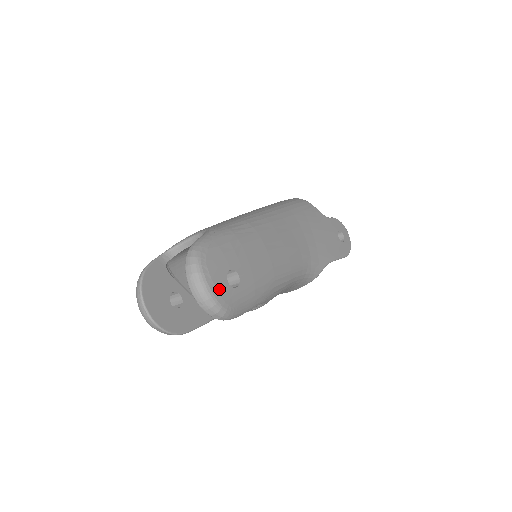
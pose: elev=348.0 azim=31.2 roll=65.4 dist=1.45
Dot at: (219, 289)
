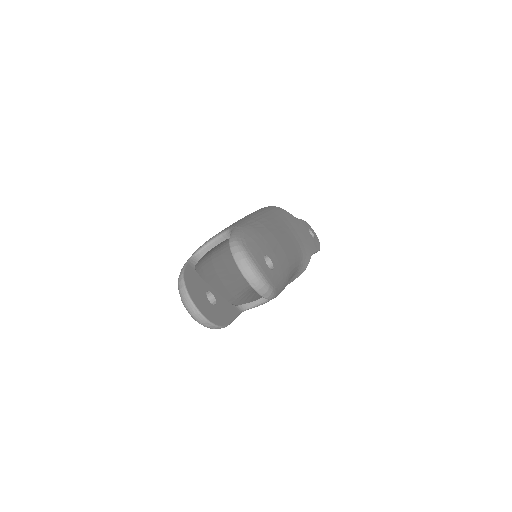
Dot at: (264, 270)
